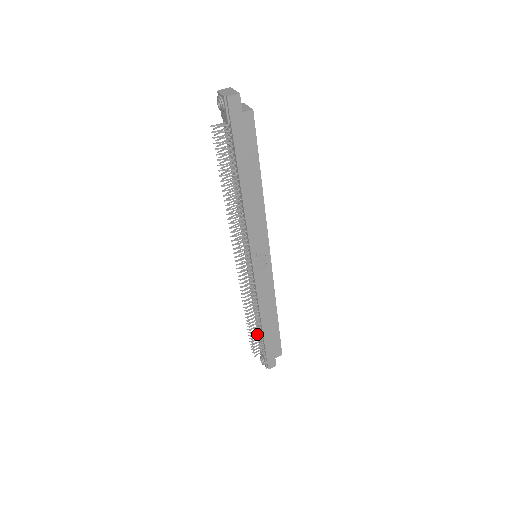
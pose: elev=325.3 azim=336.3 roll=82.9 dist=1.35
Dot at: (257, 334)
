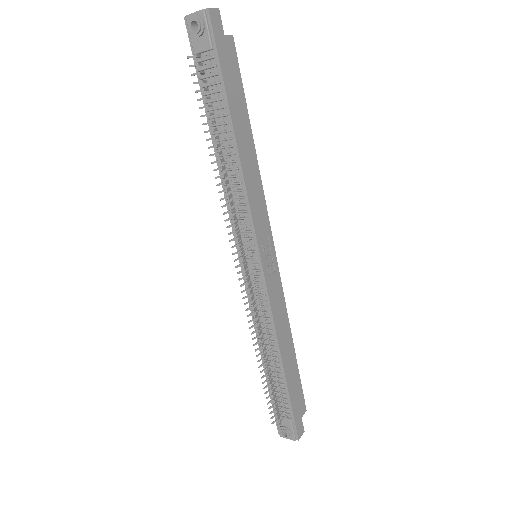
Dot at: (270, 391)
